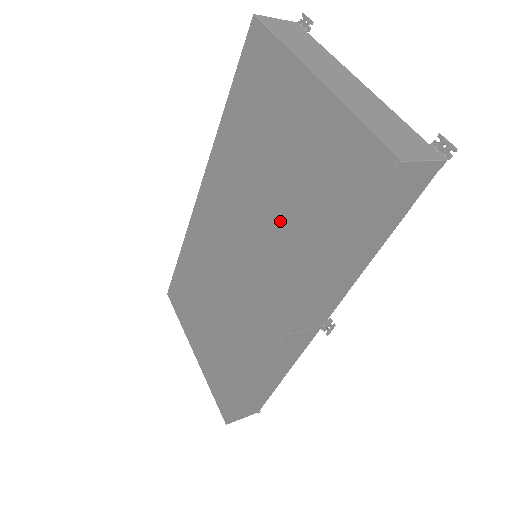
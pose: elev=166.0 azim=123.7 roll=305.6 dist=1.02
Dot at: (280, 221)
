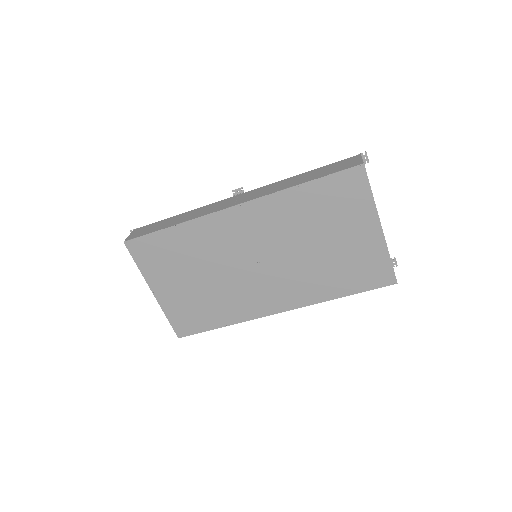
Dot at: (313, 267)
